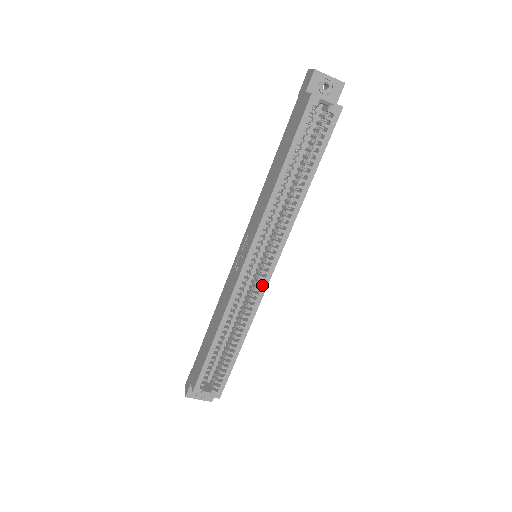
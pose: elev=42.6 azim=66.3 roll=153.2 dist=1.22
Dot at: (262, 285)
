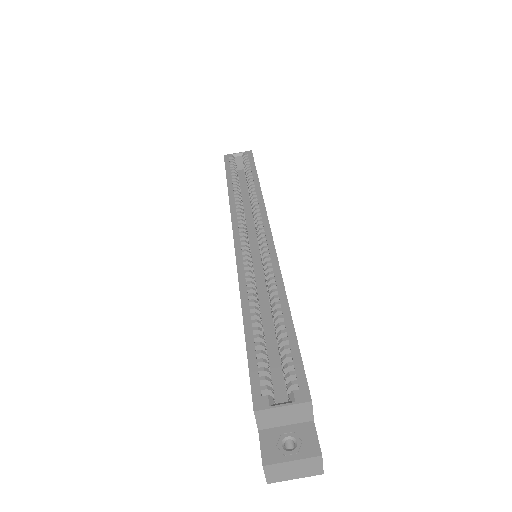
Dot at: (268, 247)
